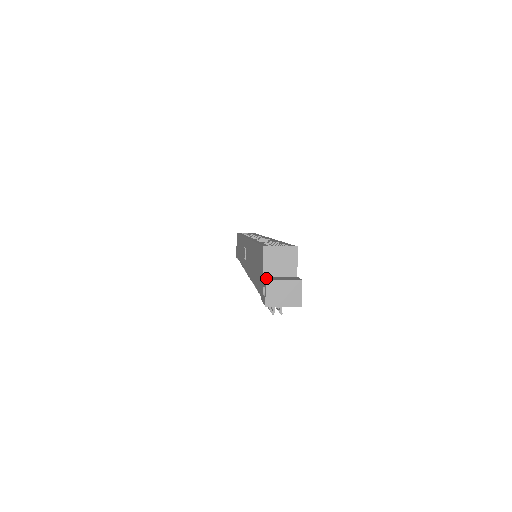
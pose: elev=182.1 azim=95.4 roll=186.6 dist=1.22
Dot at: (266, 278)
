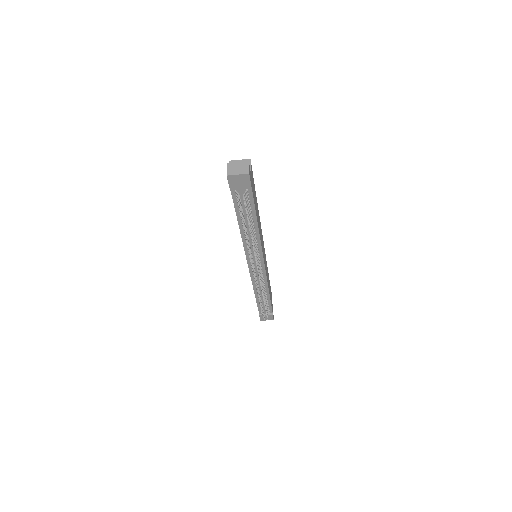
Dot at: occluded
